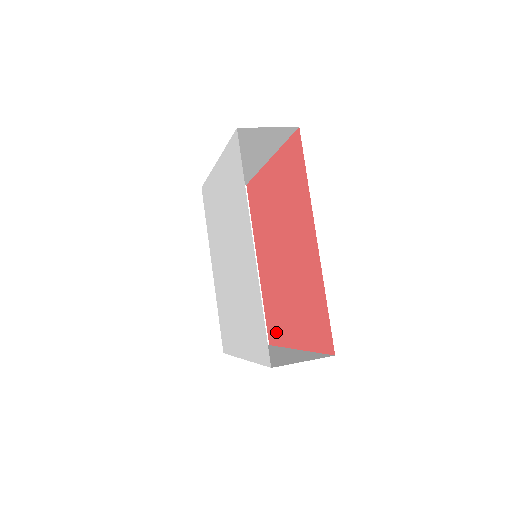
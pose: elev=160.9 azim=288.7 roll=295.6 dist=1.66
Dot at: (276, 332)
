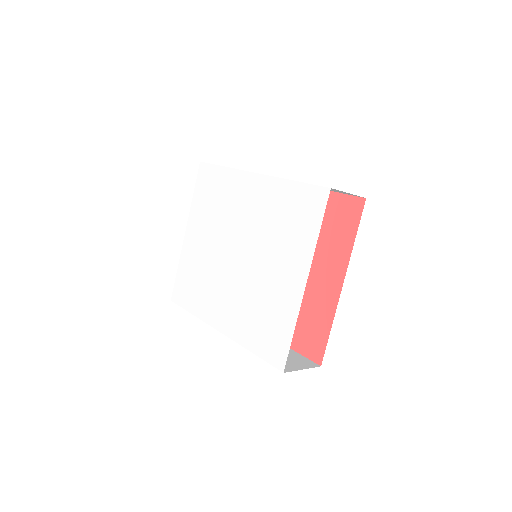
Dot at: (317, 329)
